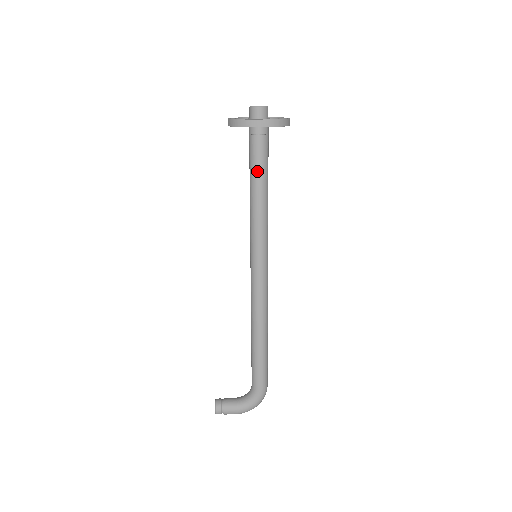
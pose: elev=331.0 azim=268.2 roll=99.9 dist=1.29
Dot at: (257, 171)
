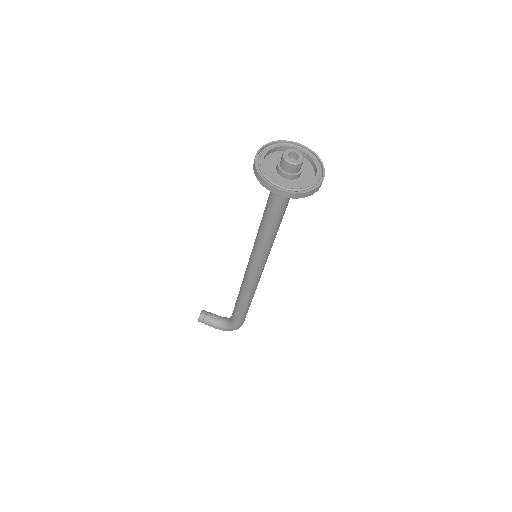
Dot at: (272, 209)
